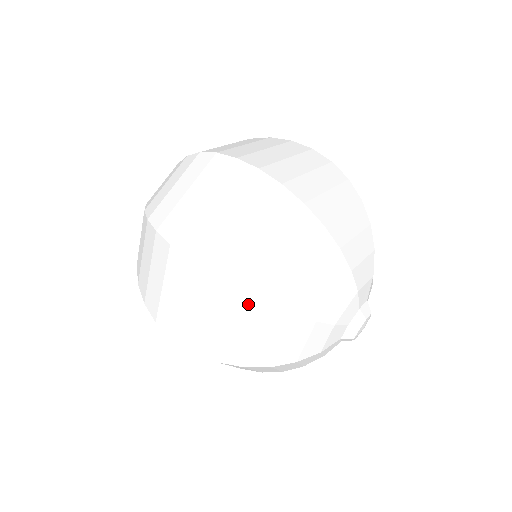
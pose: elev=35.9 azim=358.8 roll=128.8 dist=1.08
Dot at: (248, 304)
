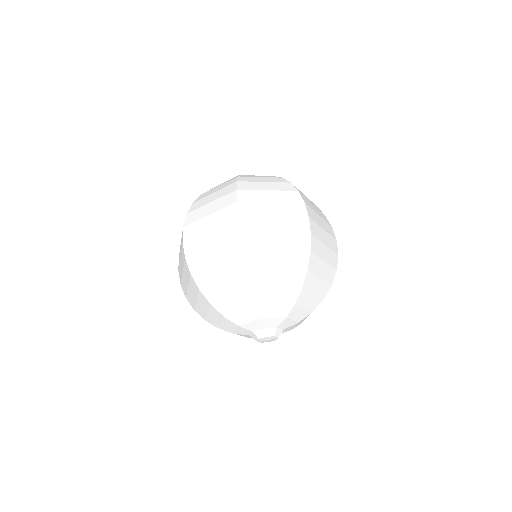
Dot at: (194, 283)
